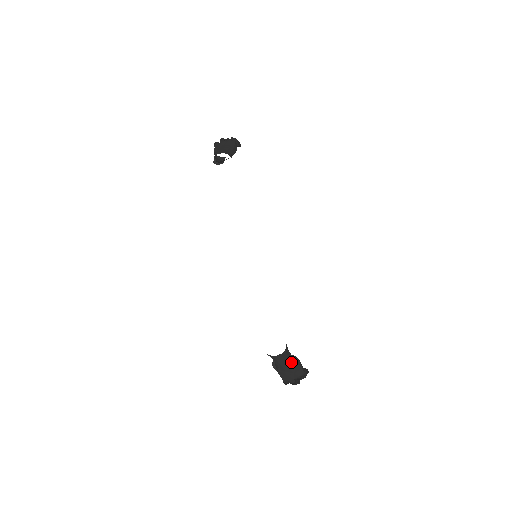
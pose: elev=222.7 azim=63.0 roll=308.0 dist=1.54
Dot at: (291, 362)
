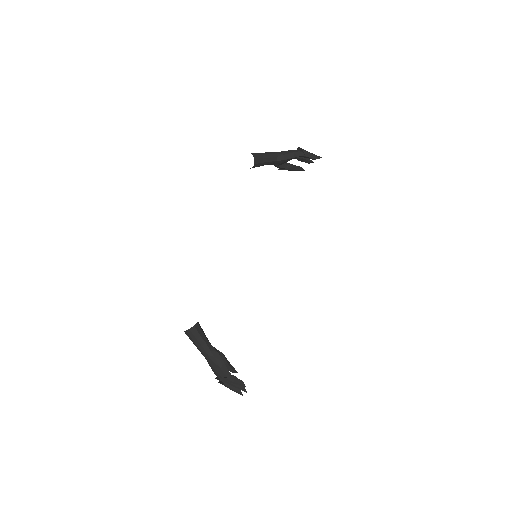
Dot at: (205, 351)
